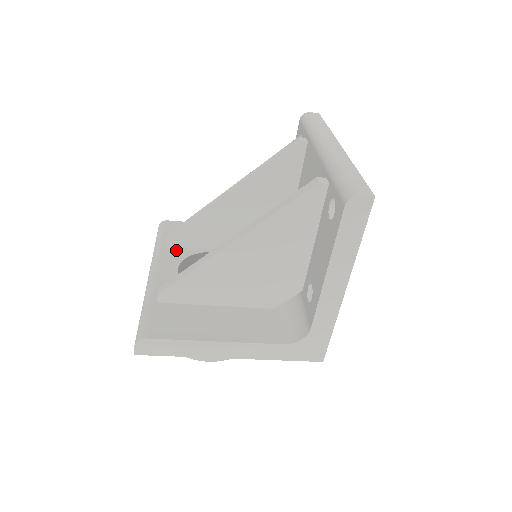
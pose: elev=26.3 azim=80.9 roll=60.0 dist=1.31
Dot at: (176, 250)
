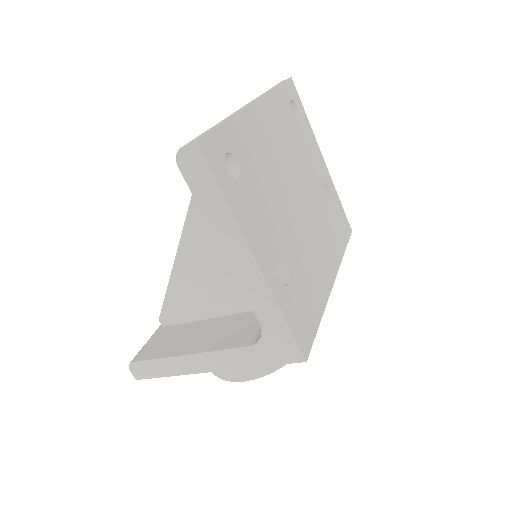
Dot at: occluded
